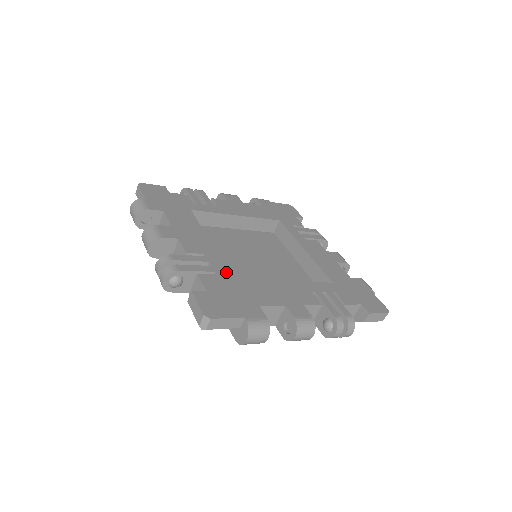
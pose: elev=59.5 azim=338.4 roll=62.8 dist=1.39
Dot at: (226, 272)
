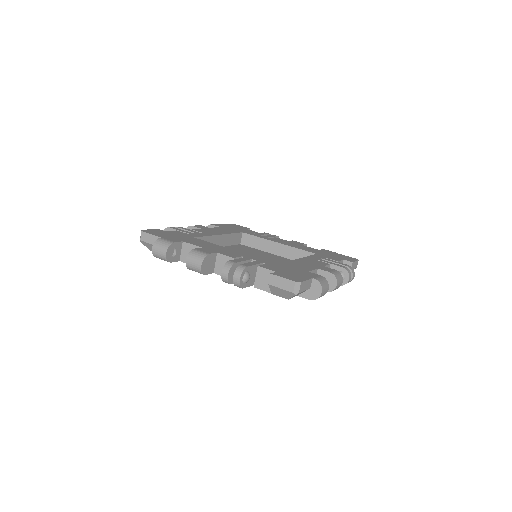
Dot at: (197, 236)
